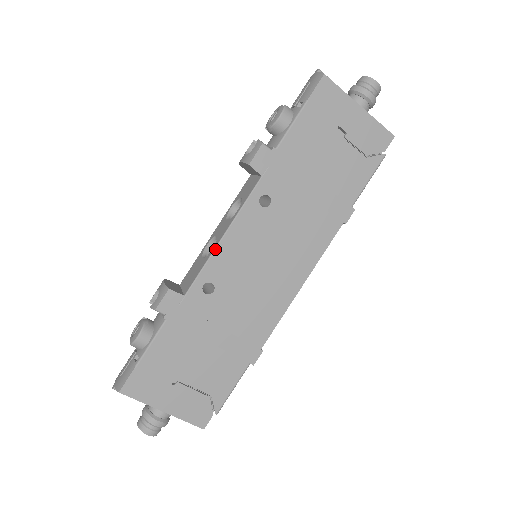
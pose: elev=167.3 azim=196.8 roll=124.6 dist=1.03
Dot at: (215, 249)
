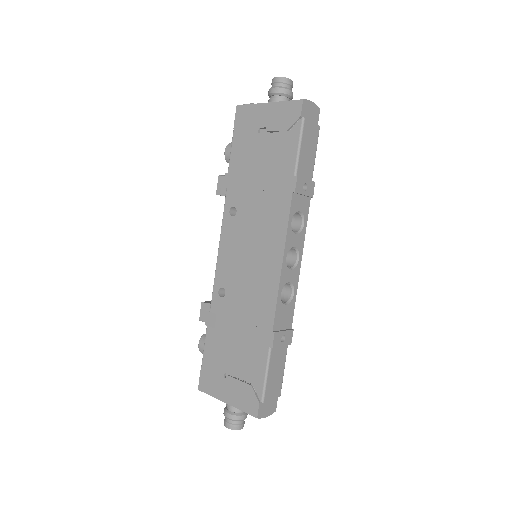
Dot at: (217, 262)
